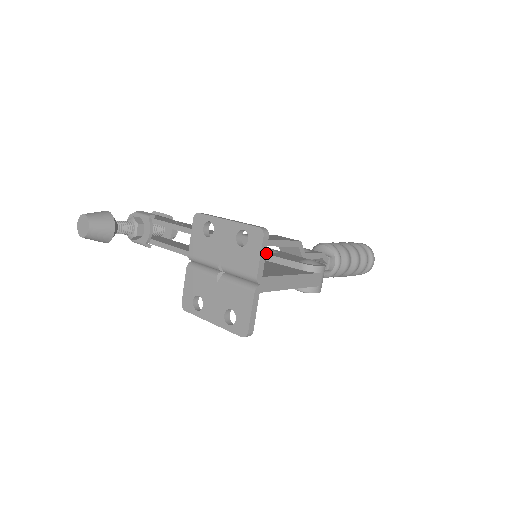
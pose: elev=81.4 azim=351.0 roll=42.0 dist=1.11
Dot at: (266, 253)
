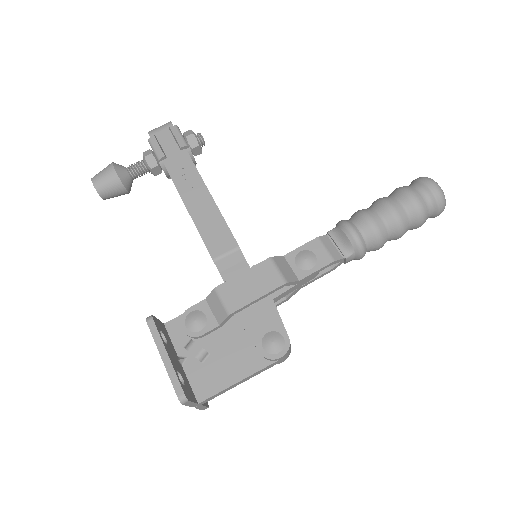
Dot at: (237, 313)
